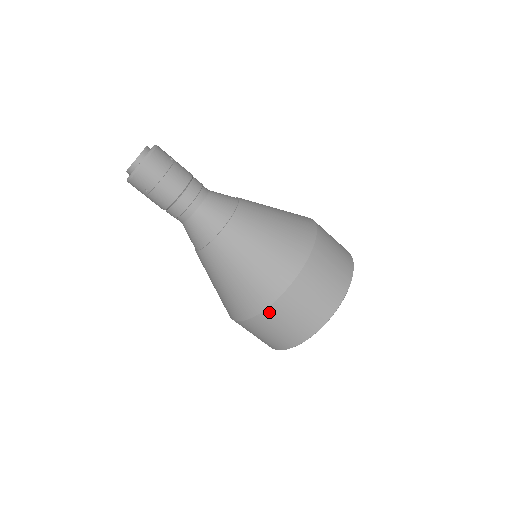
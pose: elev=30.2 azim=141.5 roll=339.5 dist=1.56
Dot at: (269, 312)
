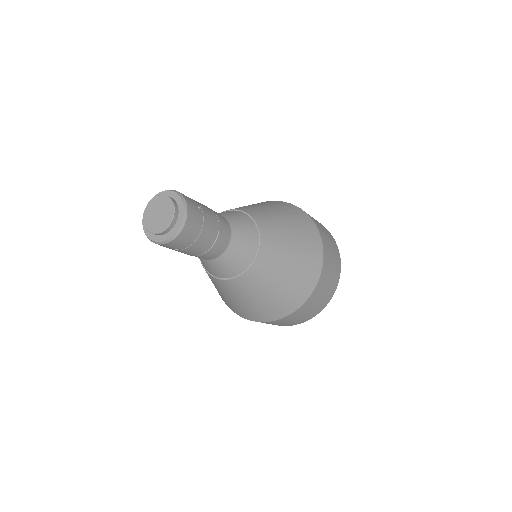
Dot at: (285, 318)
